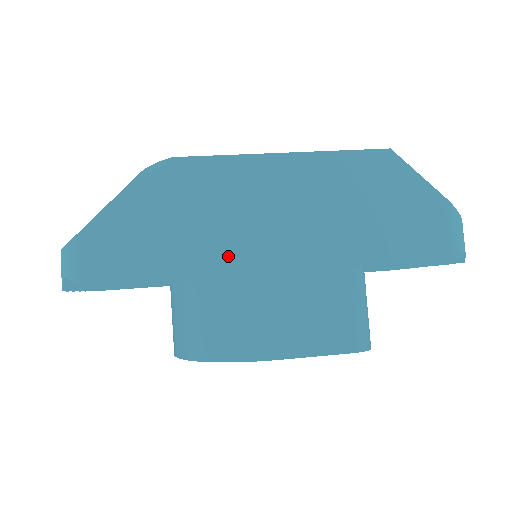
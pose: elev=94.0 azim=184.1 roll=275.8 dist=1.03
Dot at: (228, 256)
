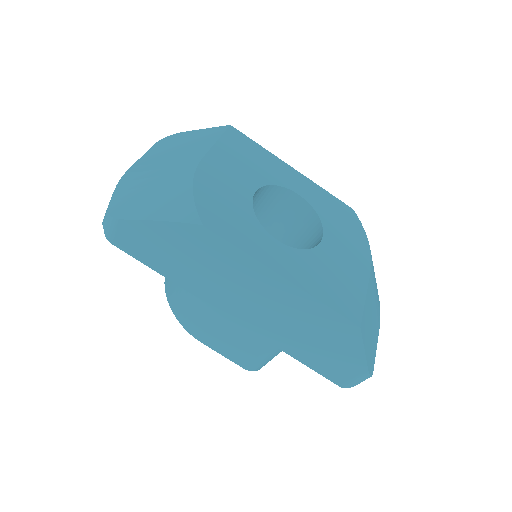
Dot at: (205, 292)
